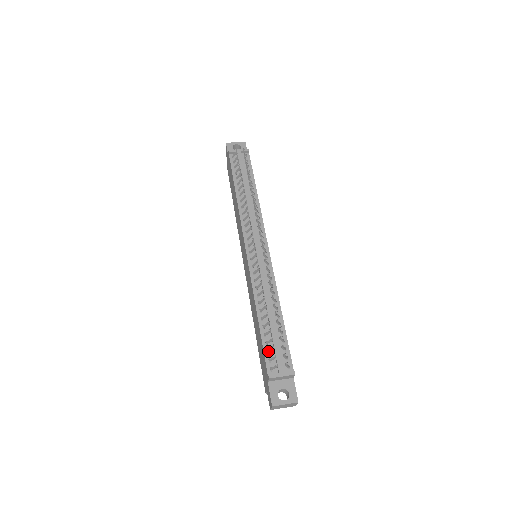
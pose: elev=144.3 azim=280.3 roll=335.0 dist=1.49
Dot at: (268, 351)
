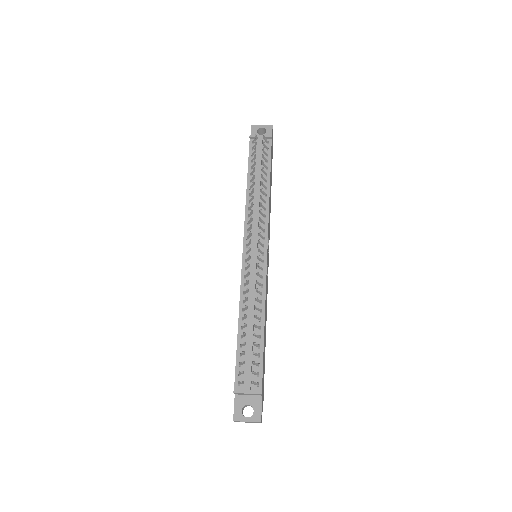
Dot at: (239, 364)
